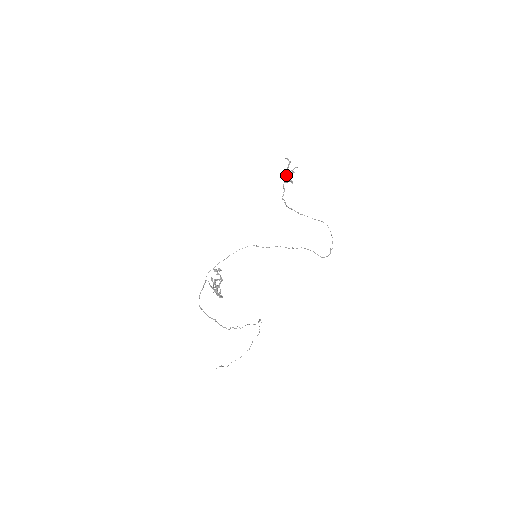
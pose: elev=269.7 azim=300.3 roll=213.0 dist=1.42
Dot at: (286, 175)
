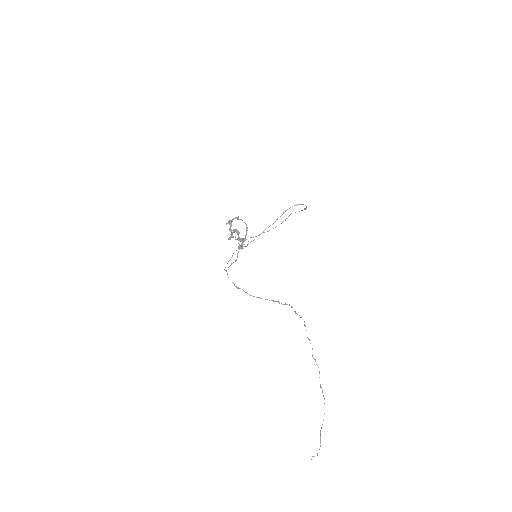
Dot at: occluded
